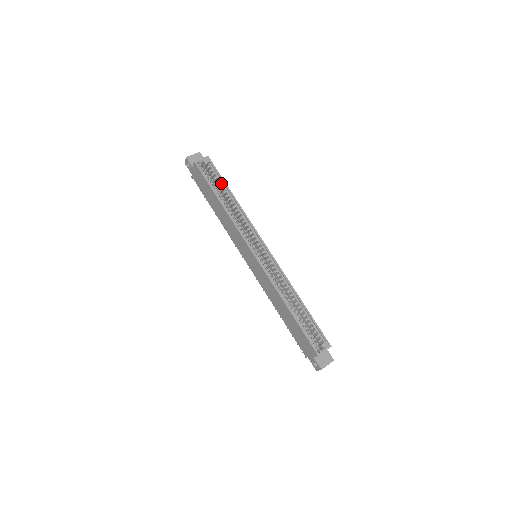
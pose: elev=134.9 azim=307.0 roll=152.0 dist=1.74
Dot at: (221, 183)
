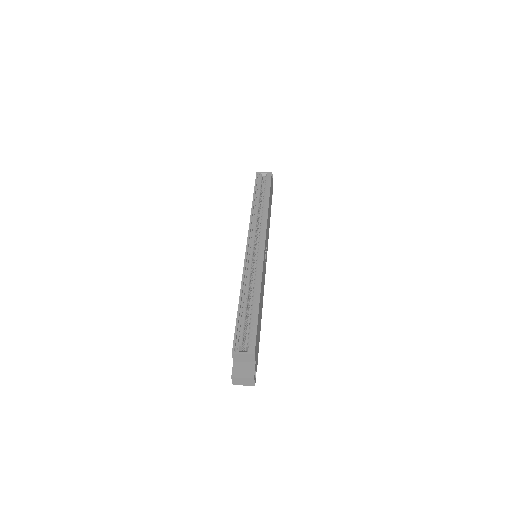
Dot at: (267, 192)
